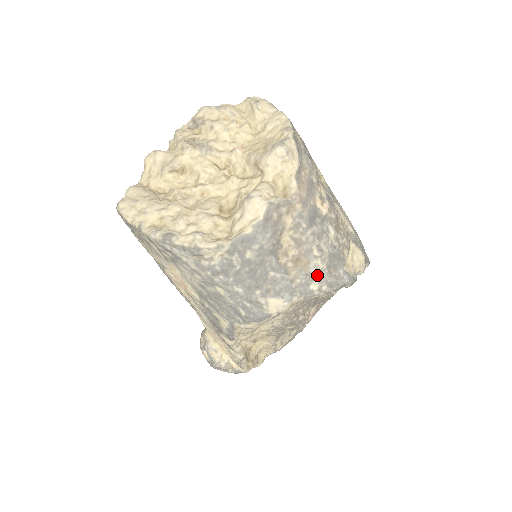
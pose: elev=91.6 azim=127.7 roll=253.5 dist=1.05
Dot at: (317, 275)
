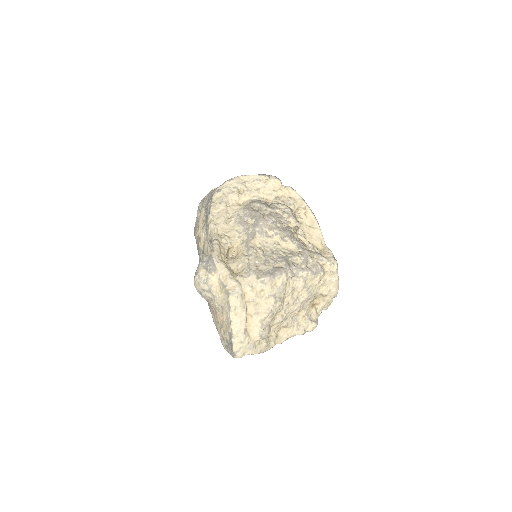
Dot at: occluded
